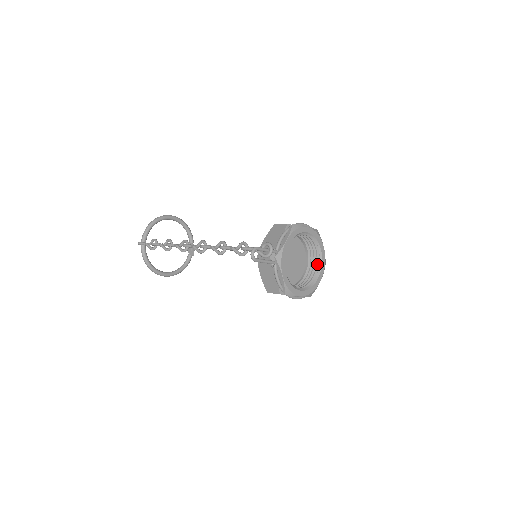
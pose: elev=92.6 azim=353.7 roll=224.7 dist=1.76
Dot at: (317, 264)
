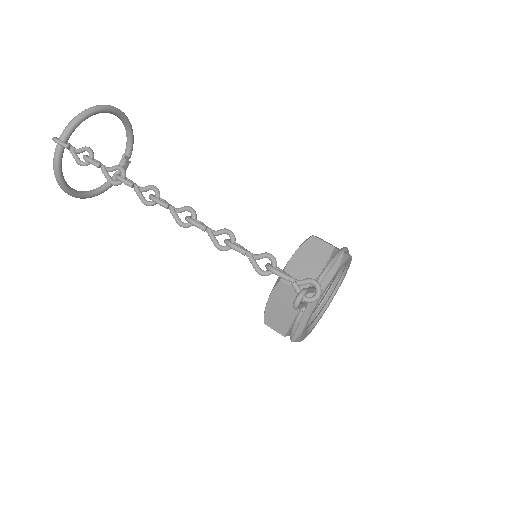
Dot at: (328, 294)
